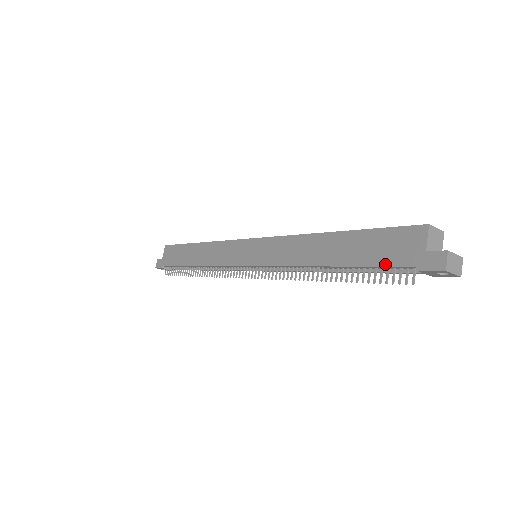
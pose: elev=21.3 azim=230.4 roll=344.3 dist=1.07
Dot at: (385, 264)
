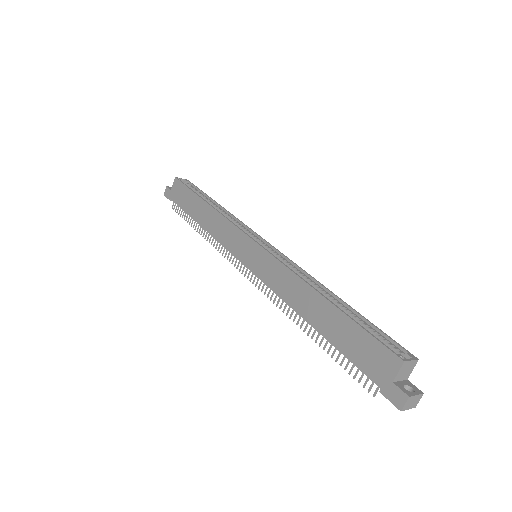
Dot at: (357, 365)
